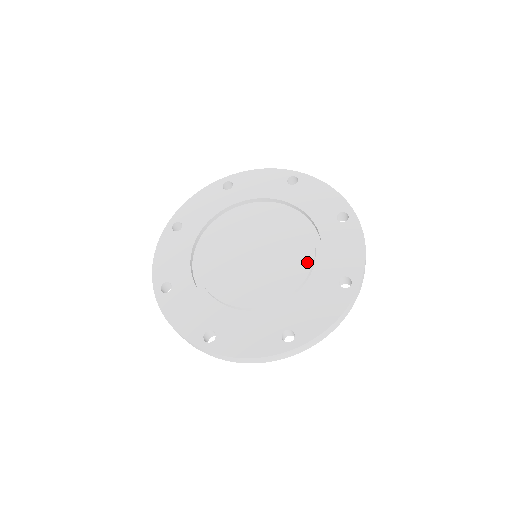
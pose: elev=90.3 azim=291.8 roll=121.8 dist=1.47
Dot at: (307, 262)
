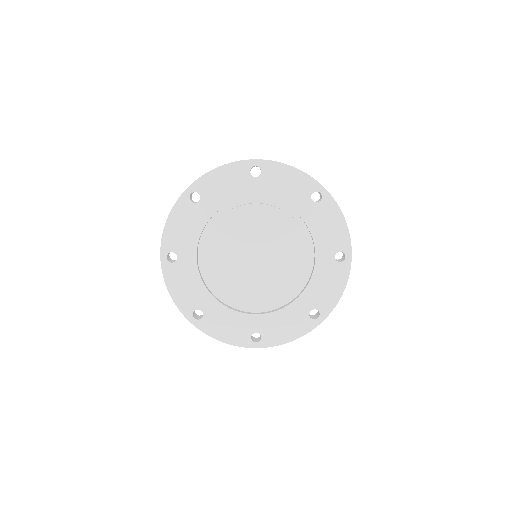
Dot at: (294, 285)
